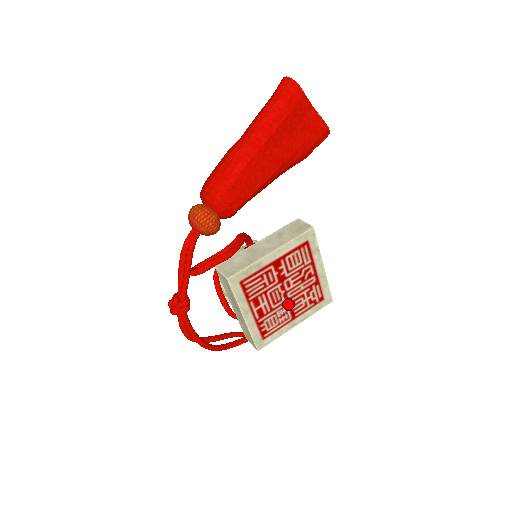
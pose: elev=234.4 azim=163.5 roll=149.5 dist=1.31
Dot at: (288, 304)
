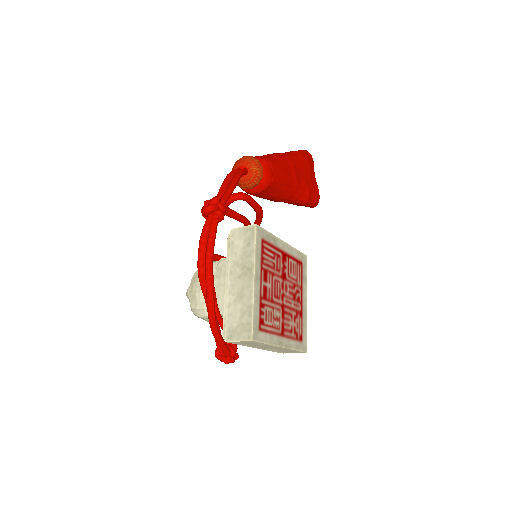
Dot at: (282, 311)
